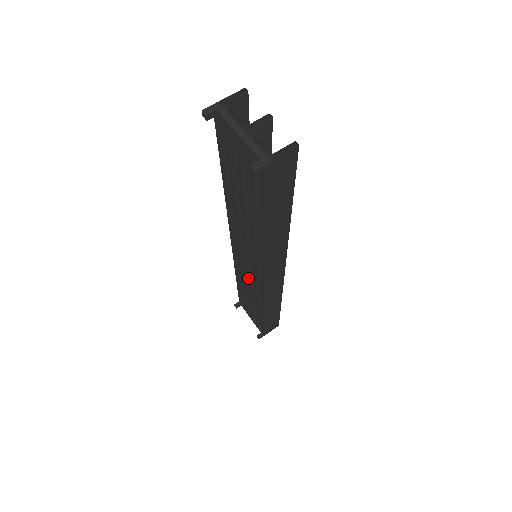
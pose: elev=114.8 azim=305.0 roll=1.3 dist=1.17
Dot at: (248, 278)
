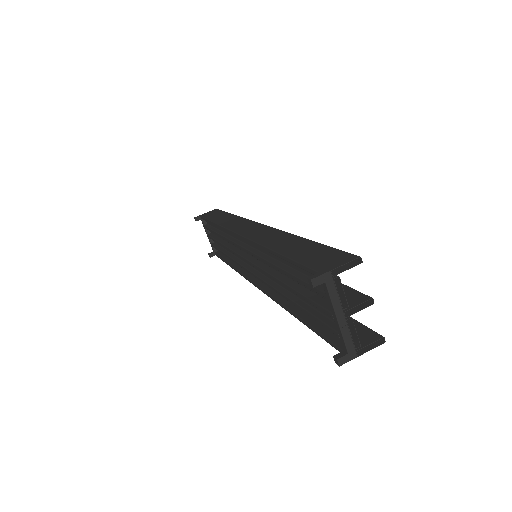
Dot at: (235, 254)
